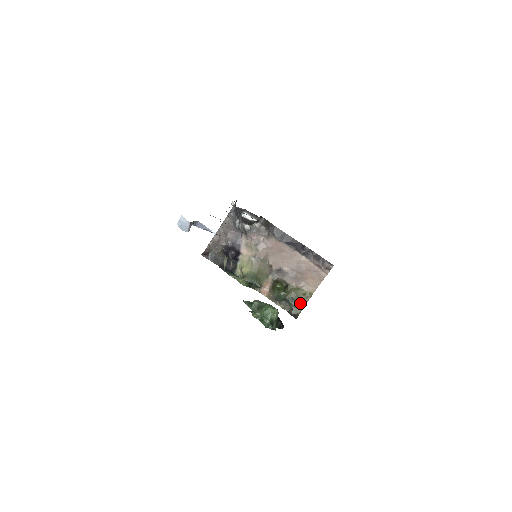
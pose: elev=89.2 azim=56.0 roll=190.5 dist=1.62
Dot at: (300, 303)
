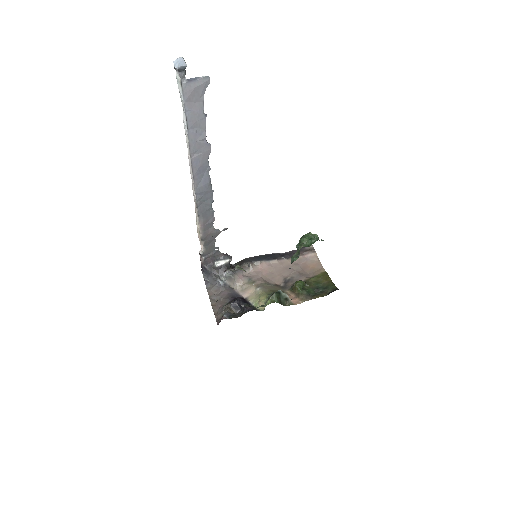
Dot at: (327, 283)
